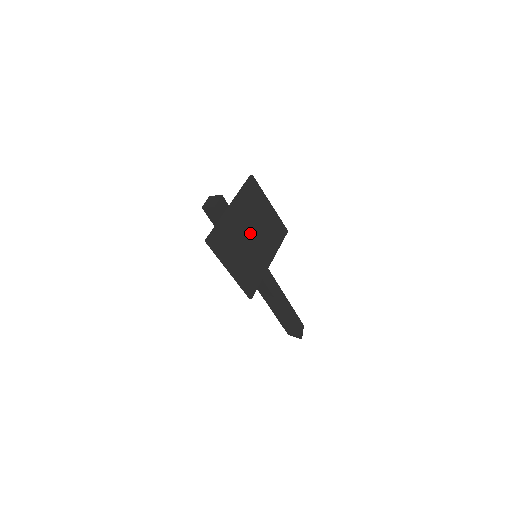
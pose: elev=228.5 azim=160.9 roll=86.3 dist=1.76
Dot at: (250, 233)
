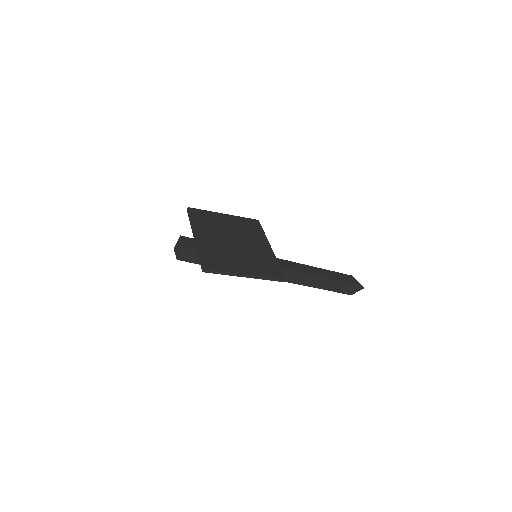
Dot at: (231, 241)
